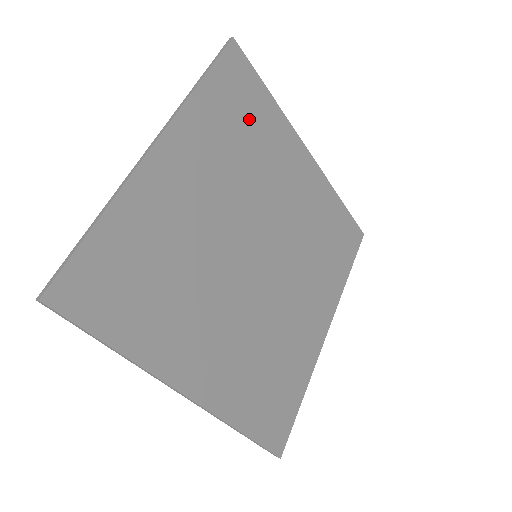
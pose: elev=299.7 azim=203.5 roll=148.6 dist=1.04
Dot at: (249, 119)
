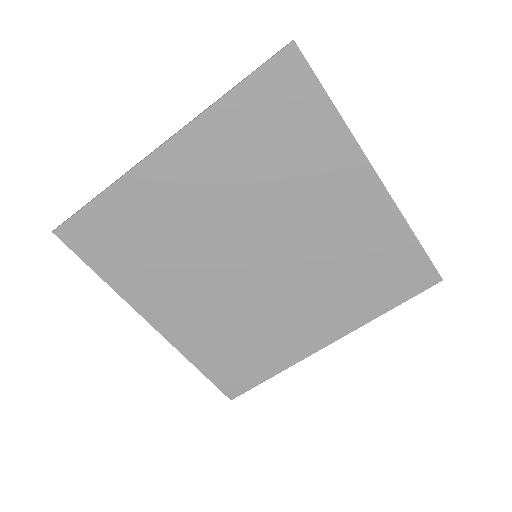
Dot at: (128, 233)
